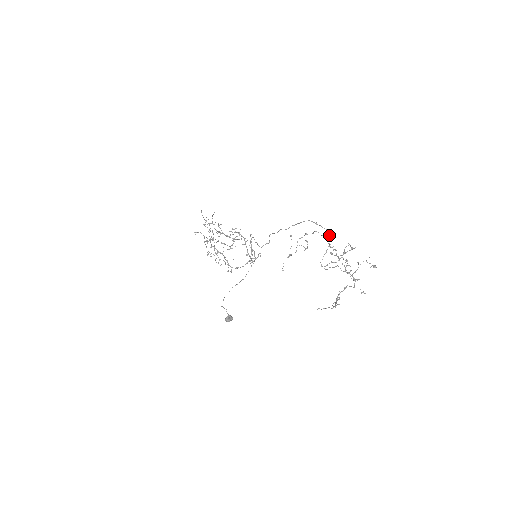
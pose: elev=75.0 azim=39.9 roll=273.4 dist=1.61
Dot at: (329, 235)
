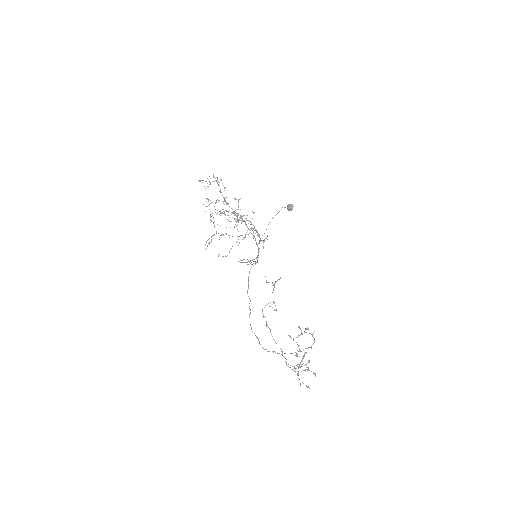
Dot at: occluded
